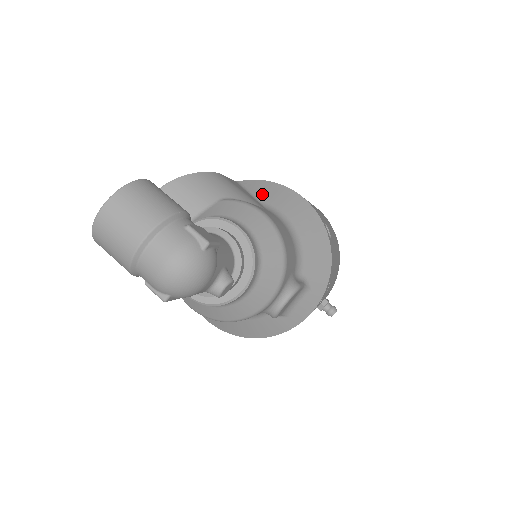
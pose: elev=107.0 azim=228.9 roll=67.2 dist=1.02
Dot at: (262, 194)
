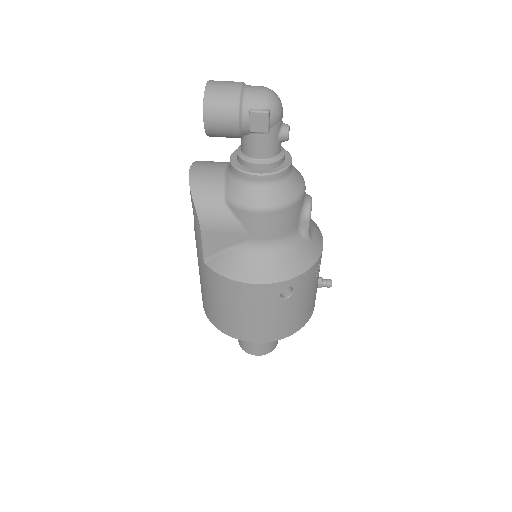
Dot at: occluded
